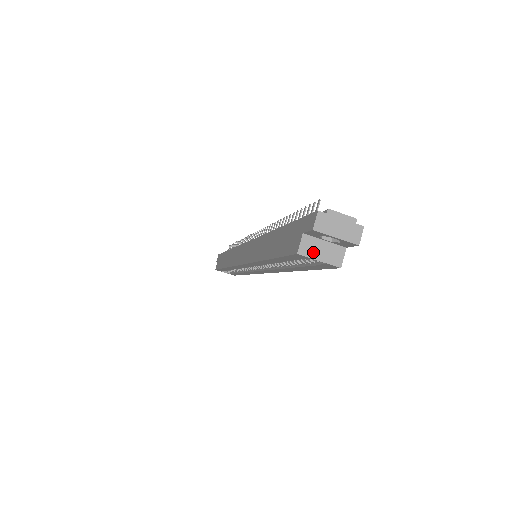
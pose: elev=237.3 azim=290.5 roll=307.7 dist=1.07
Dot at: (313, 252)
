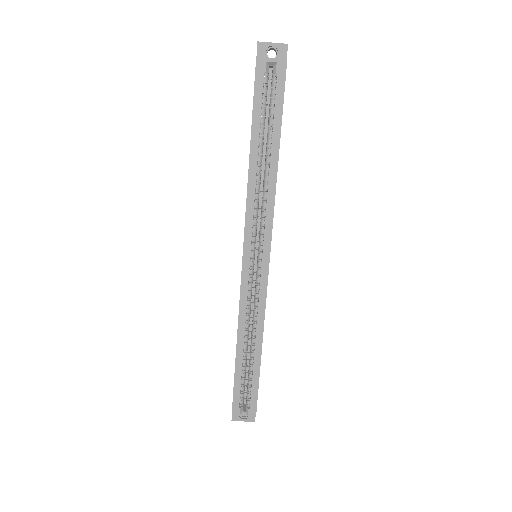
Dot at: (266, 61)
